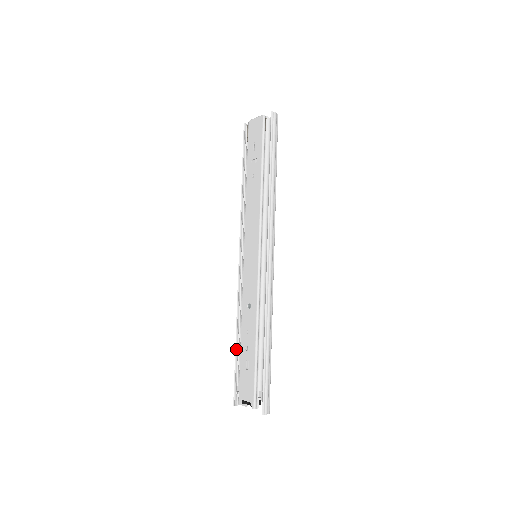
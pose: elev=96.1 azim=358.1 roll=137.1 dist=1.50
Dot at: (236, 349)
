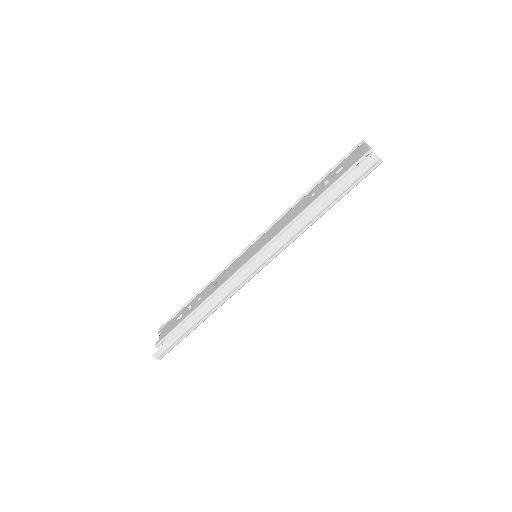
Dot at: (191, 299)
